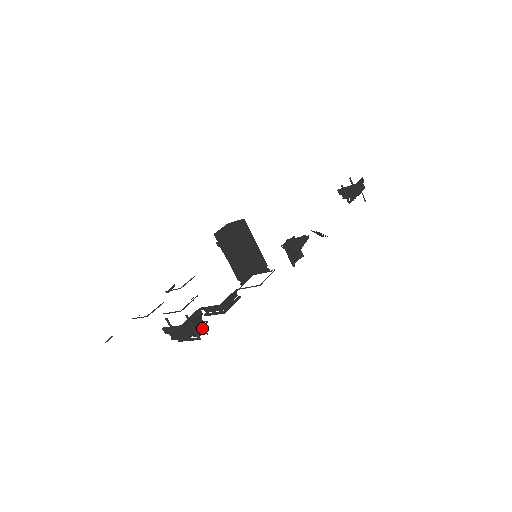
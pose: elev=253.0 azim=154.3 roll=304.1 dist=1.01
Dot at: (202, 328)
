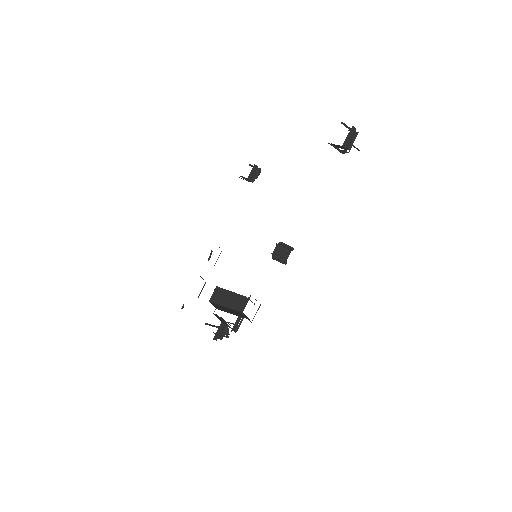
Dot at: (228, 332)
